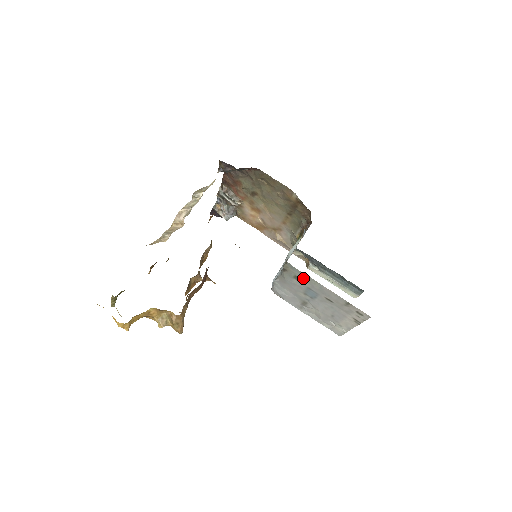
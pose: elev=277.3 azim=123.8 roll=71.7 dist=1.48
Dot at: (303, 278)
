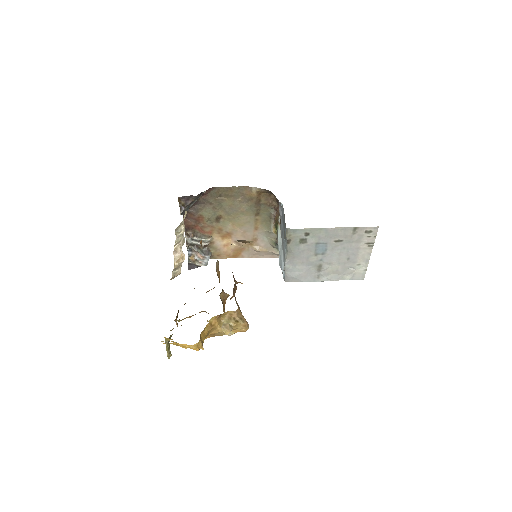
Dot at: (308, 236)
